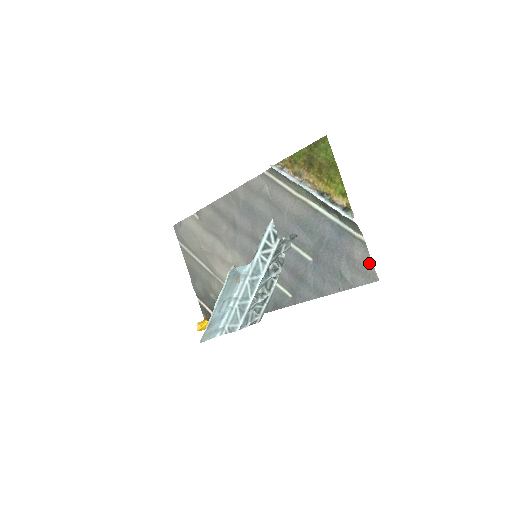
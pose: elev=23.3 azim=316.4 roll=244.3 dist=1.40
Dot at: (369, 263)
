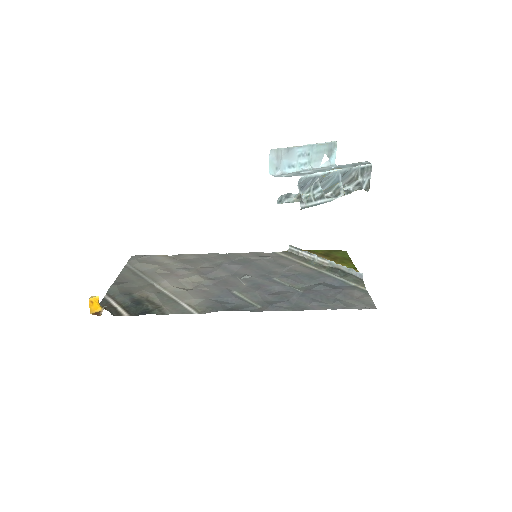
Dot at: (369, 299)
